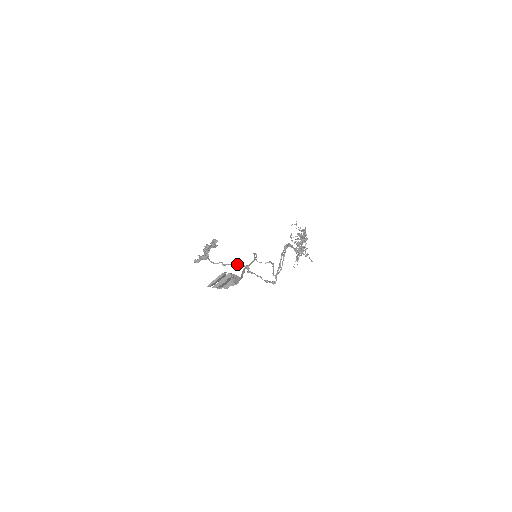
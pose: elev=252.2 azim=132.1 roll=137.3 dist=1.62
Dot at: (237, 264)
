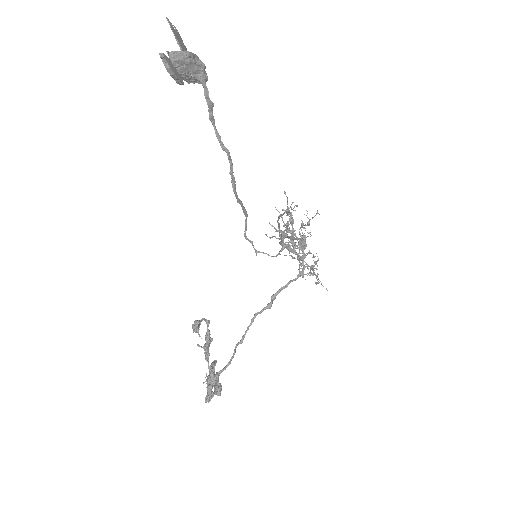
Dot at: occluded
